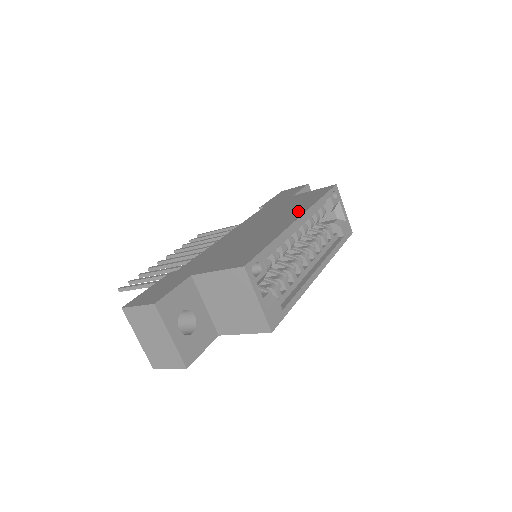
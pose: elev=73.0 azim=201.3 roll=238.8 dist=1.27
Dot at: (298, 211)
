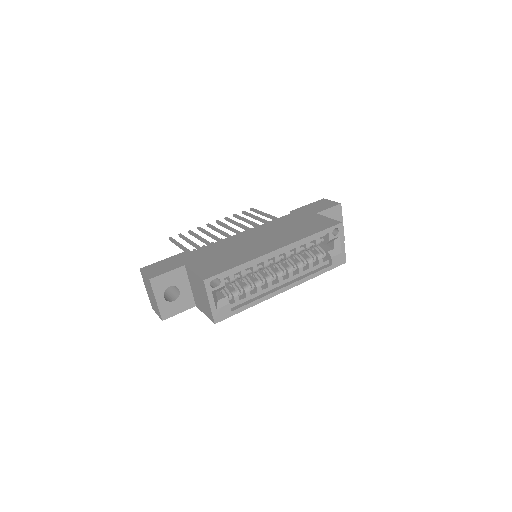
Dot at: (288, 240)
